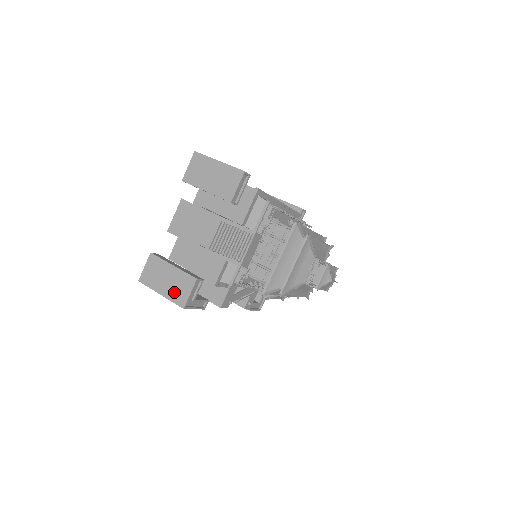
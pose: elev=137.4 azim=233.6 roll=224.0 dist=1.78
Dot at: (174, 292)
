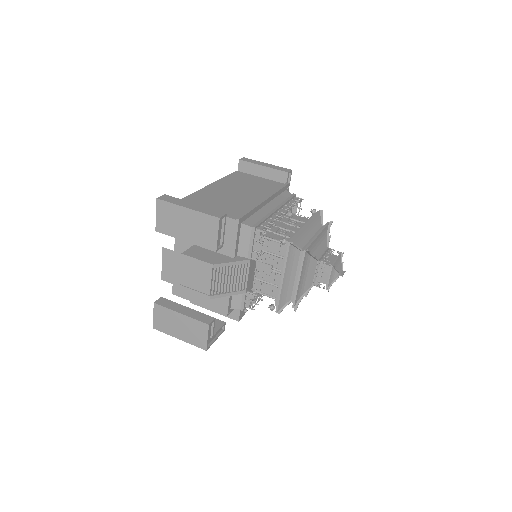
Dot at: (191, 337)
